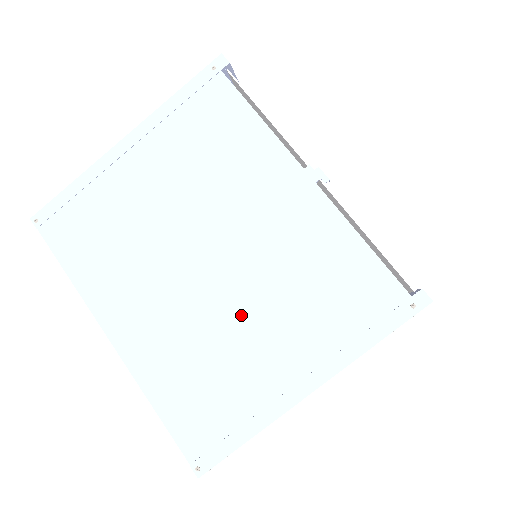
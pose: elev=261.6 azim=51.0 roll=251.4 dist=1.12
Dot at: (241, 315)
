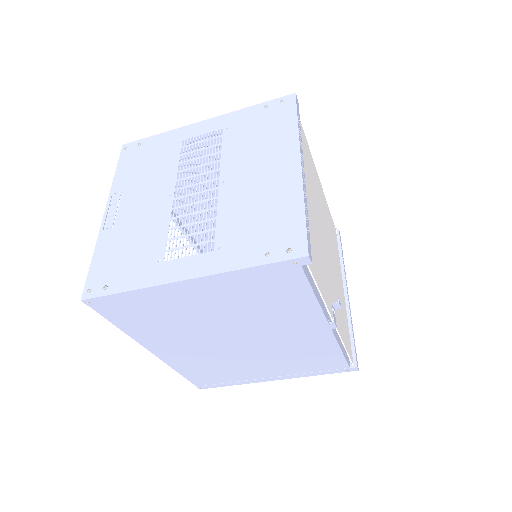
Dot at: (249, 359)
